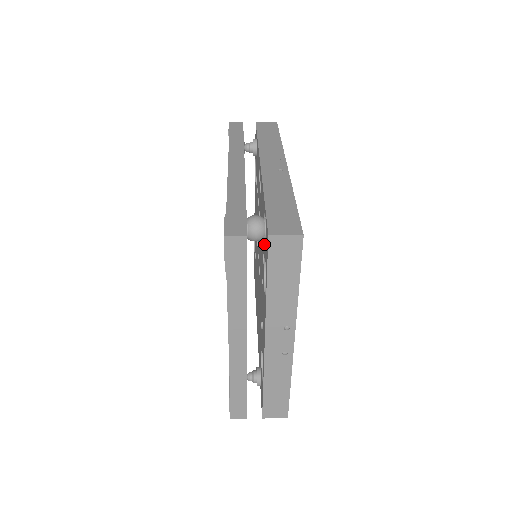
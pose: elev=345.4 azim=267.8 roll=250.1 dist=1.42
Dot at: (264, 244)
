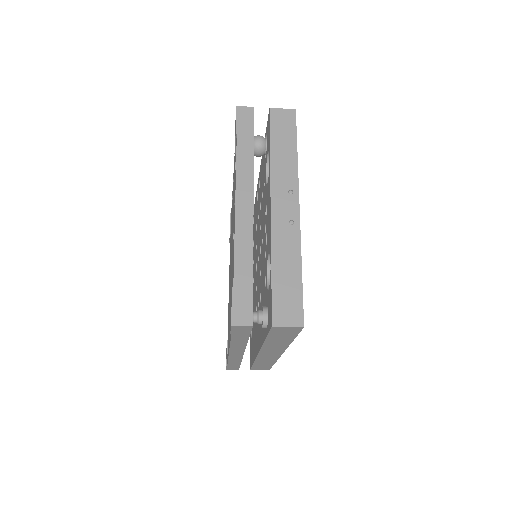
Dot at: (265, 158)
